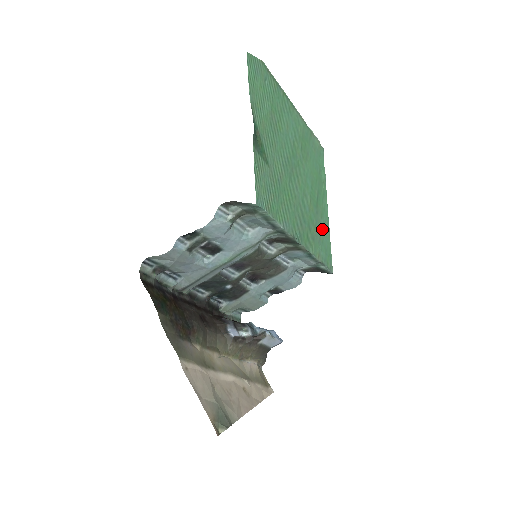
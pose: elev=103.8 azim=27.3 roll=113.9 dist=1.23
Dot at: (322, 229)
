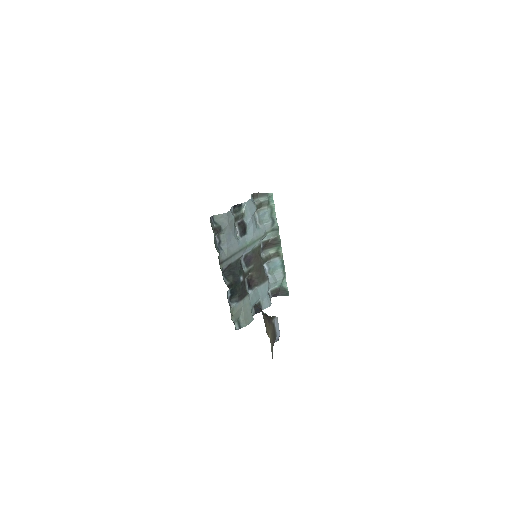
Dot at: occluded
